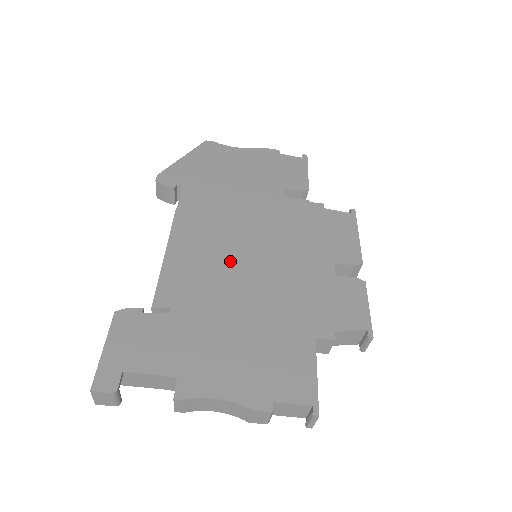
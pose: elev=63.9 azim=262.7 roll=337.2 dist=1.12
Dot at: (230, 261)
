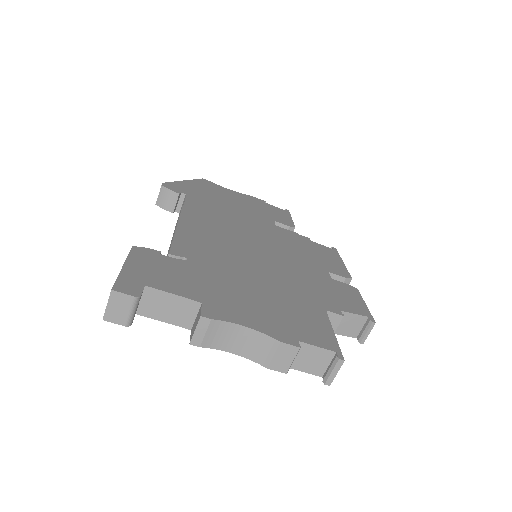
Dot at: (238, 246)
